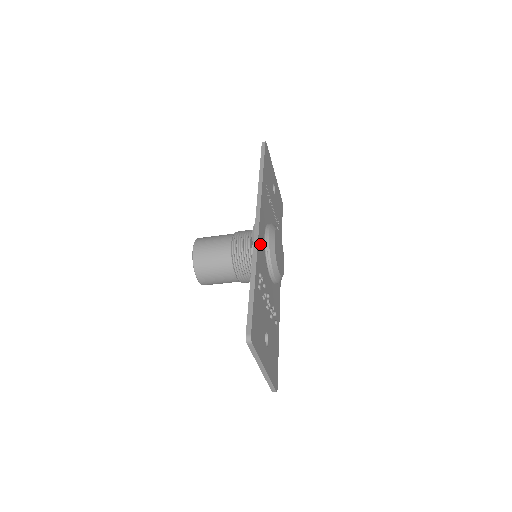
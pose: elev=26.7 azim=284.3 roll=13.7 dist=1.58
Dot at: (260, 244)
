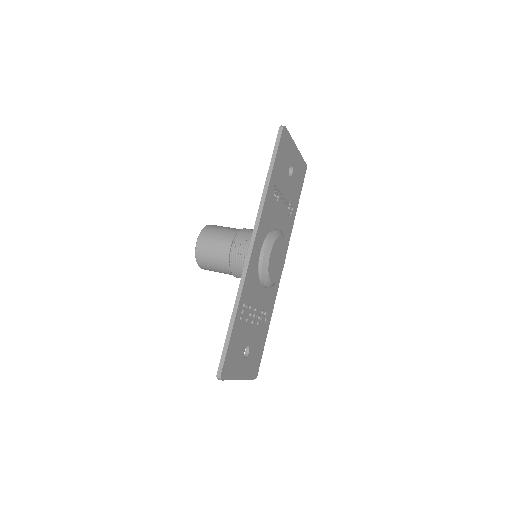
Dot at: (250, 271)
